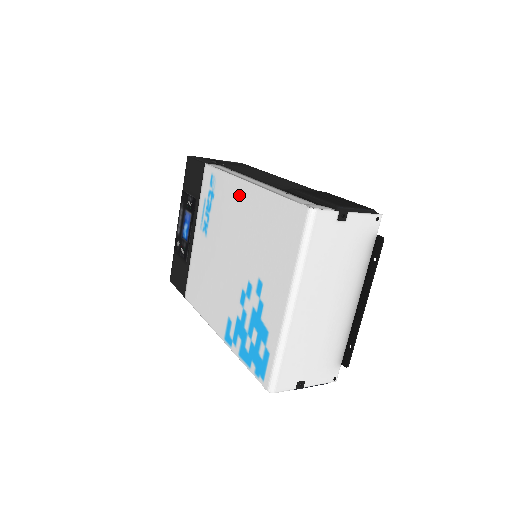
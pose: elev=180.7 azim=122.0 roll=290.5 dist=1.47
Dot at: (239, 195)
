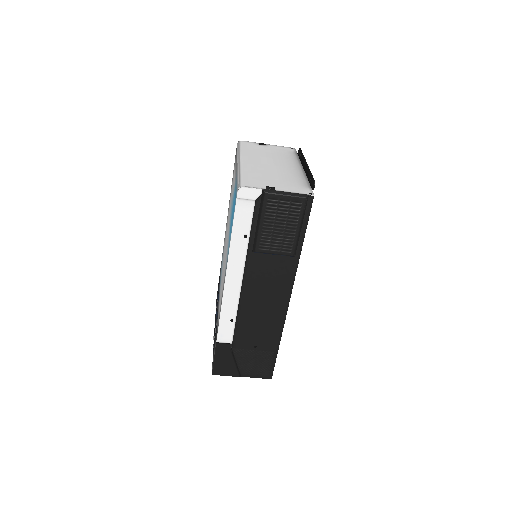
Dot at: occluded
